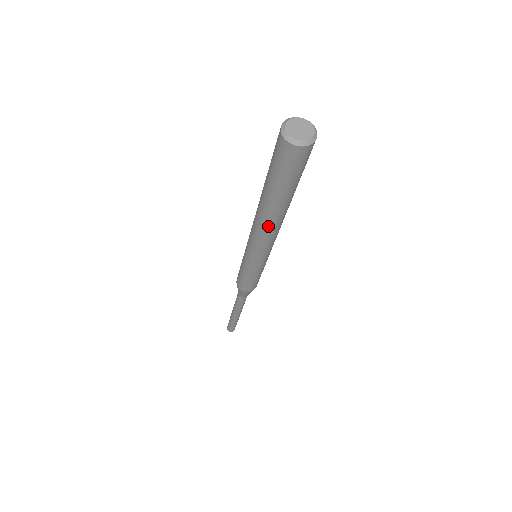
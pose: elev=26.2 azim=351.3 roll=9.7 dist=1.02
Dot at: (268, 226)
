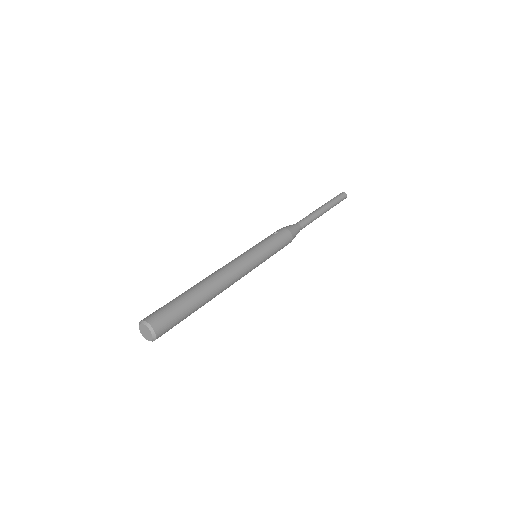
Dot at: occluded
